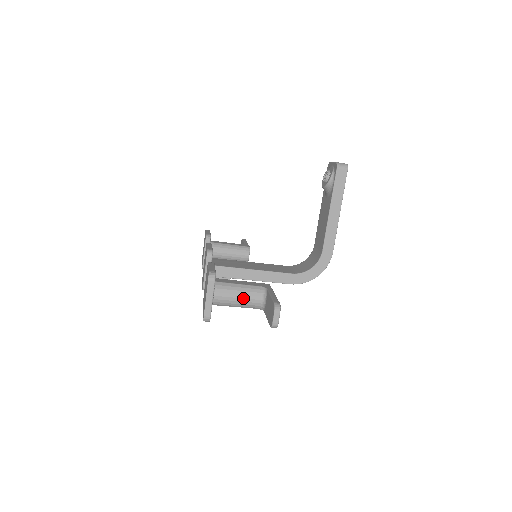
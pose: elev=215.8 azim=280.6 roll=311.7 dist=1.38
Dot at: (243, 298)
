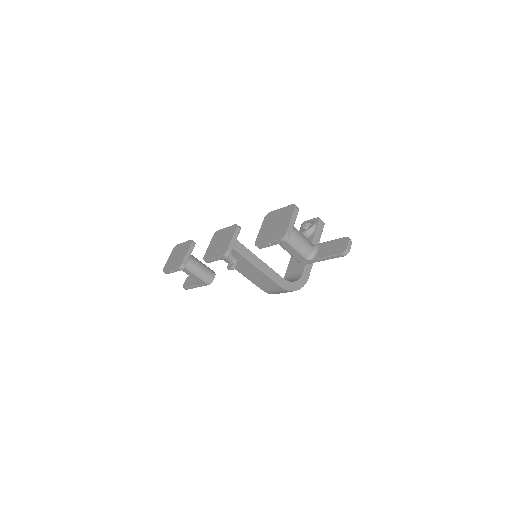
Dot at: (303, 241)
